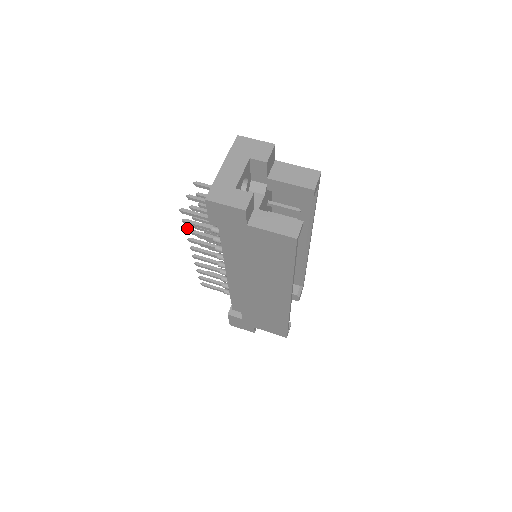
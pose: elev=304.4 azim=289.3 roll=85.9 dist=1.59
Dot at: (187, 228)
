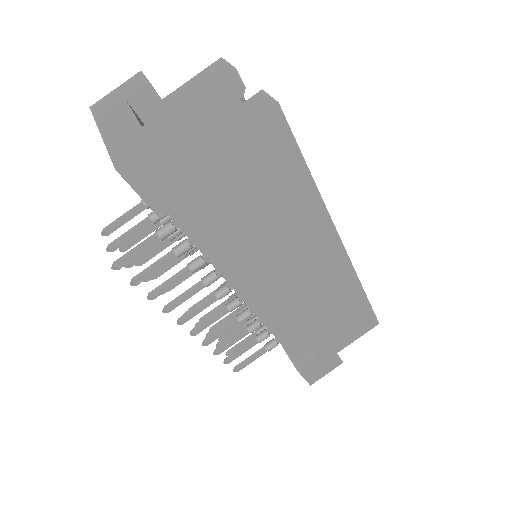
Dot at: occluded
